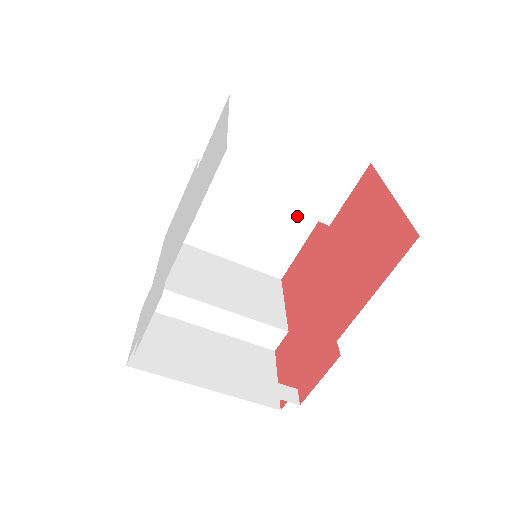
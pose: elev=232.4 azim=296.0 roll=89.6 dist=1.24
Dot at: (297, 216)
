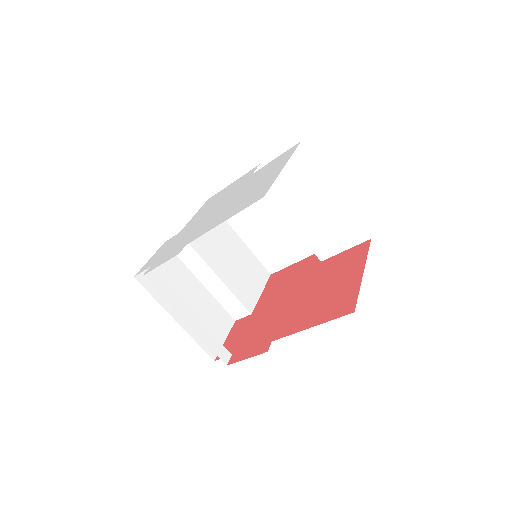
Dot at: occluded
